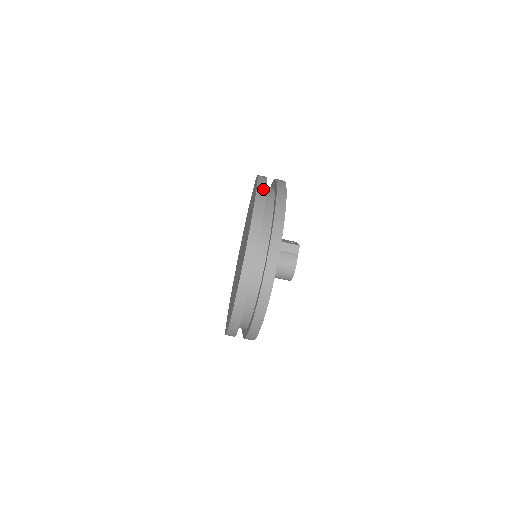
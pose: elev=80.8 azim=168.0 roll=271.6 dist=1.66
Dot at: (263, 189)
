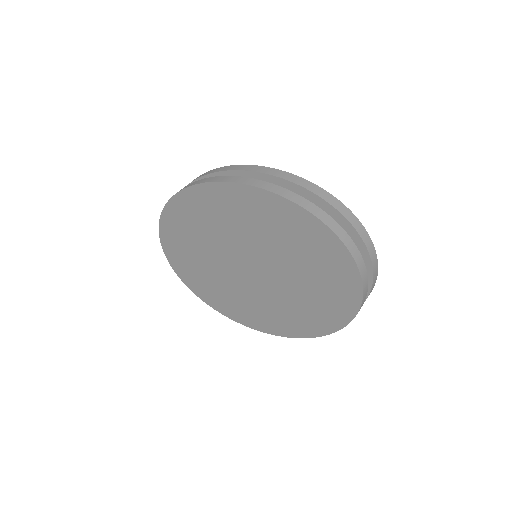
Dot at: (269, 185)
